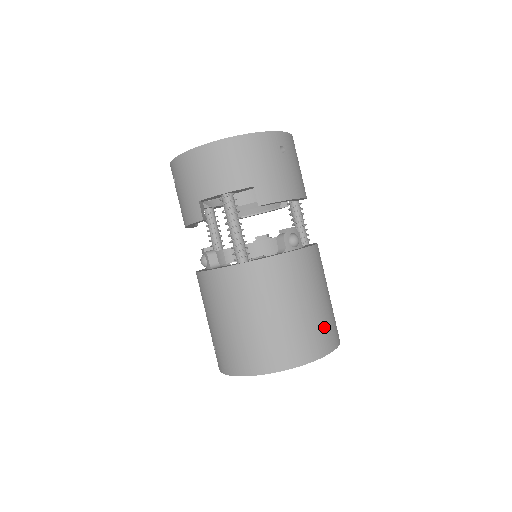
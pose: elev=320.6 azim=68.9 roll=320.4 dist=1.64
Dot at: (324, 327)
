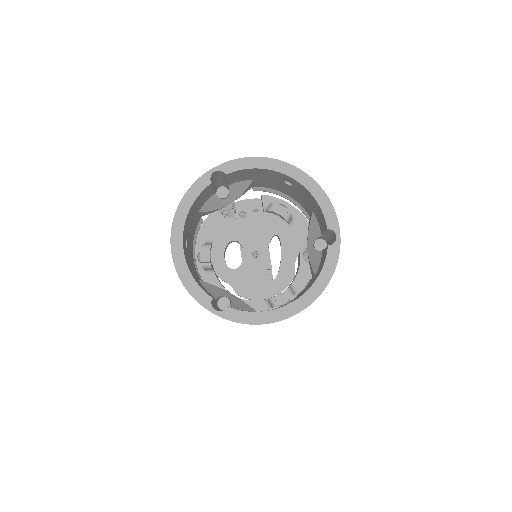
Dot at: occluded
